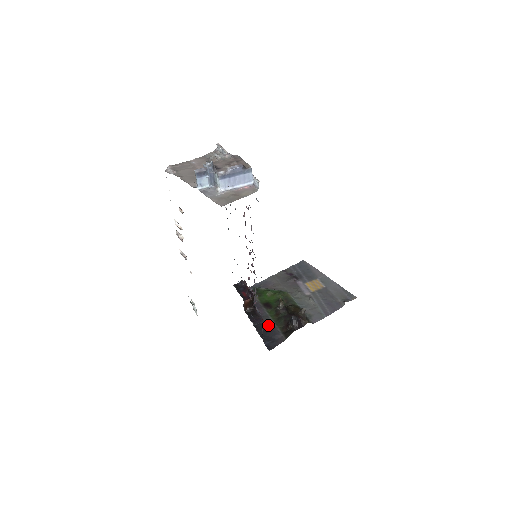
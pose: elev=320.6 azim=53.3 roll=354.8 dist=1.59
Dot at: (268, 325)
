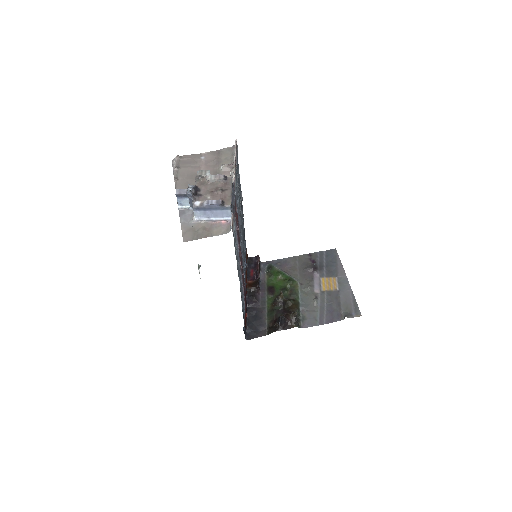
Dot at: (260, 312)
